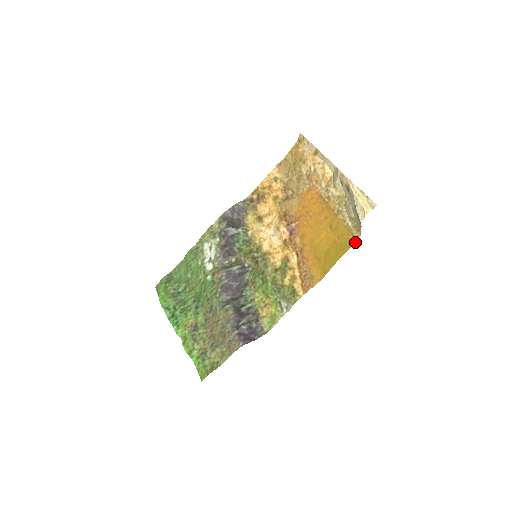
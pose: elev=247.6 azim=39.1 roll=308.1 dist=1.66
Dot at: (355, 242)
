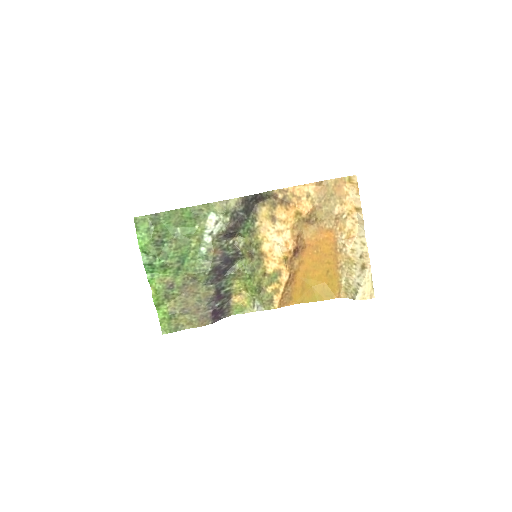
Dot at: occluded
